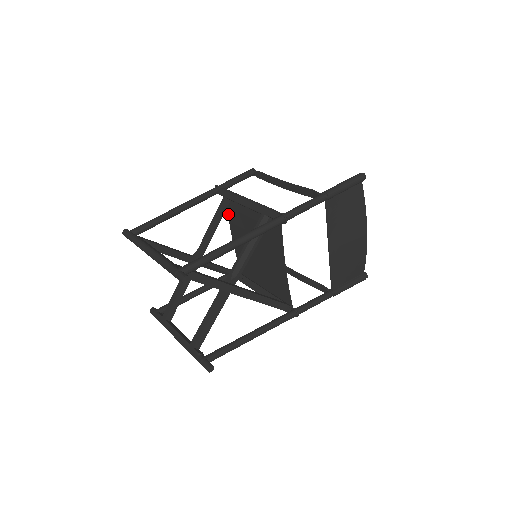
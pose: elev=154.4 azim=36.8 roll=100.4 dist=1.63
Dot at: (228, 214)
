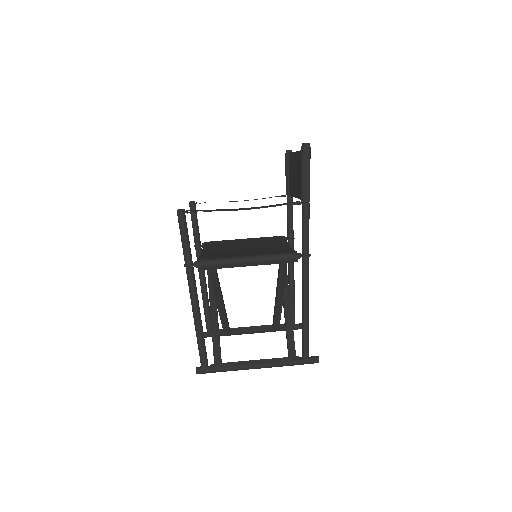
Dot at: occluded
